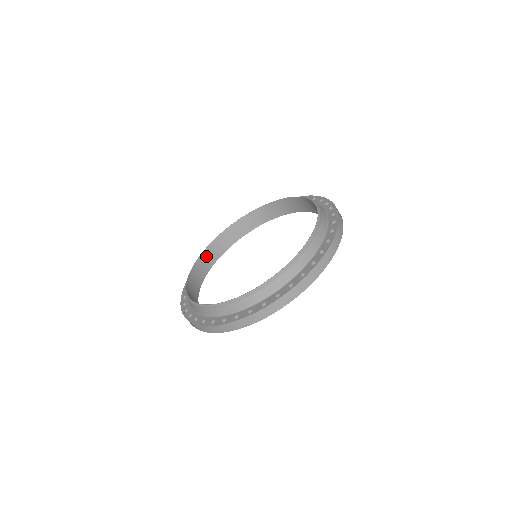
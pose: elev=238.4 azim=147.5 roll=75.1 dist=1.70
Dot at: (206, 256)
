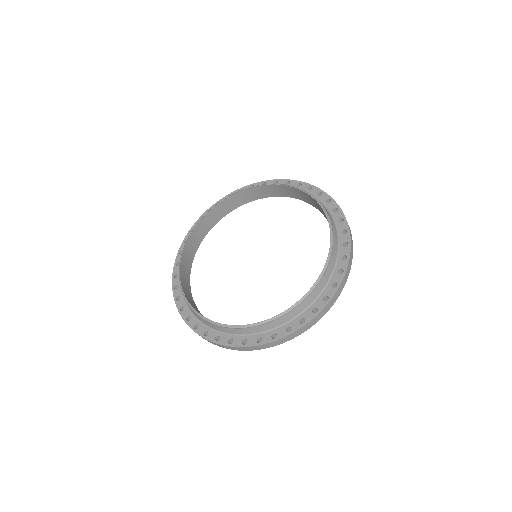
Dot at: (227, 203)
